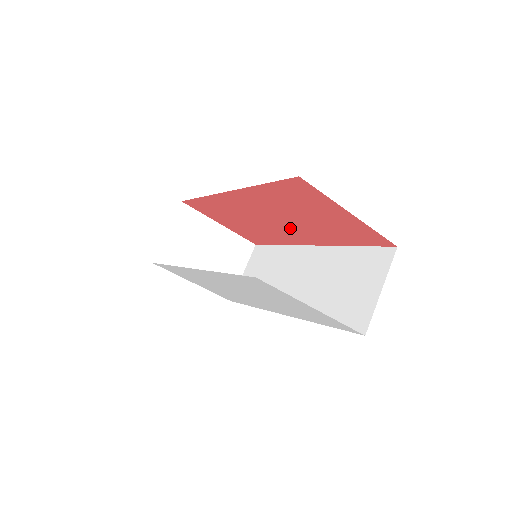
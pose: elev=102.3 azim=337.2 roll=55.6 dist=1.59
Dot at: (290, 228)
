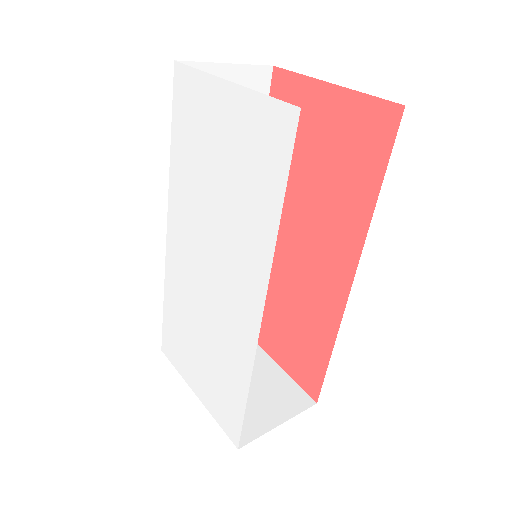
Dot at: (316, 244)
